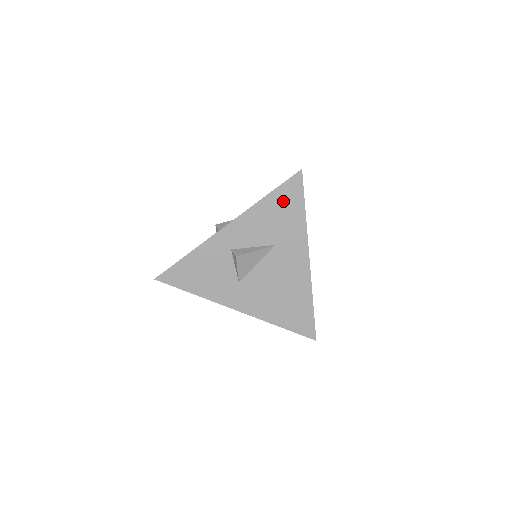
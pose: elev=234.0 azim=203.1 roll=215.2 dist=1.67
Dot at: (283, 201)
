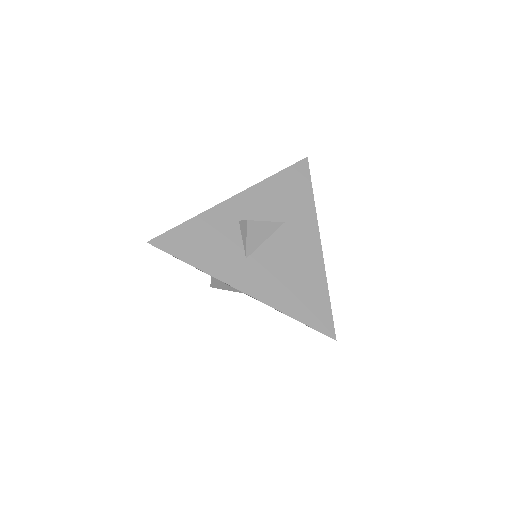
Dot at: (291, 181)
